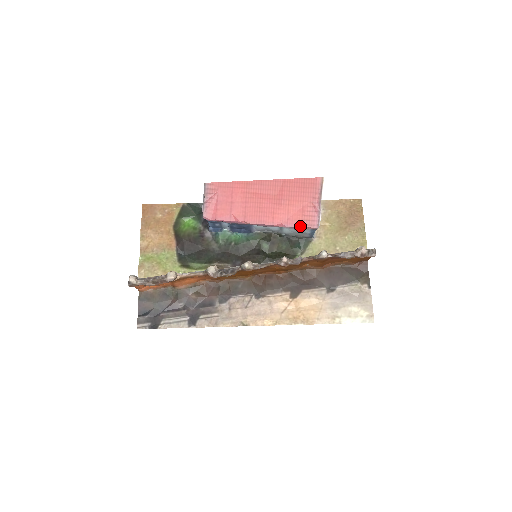
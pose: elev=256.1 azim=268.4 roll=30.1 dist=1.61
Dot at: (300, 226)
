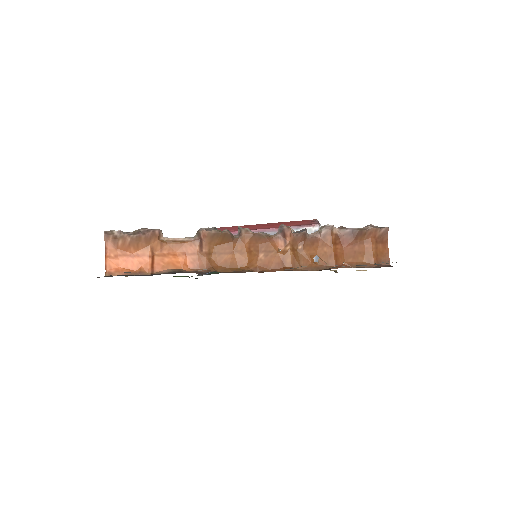
Dot at: (300, 225)
